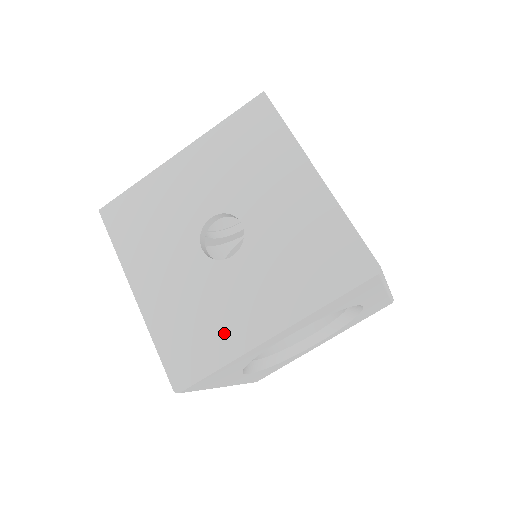
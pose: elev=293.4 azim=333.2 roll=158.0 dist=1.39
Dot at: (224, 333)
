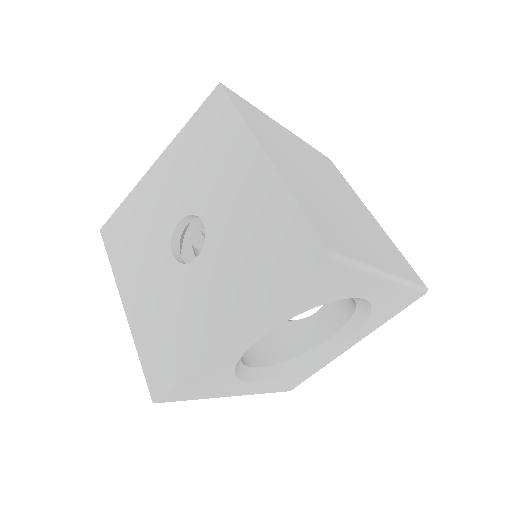
Dot at: (190, 339)
